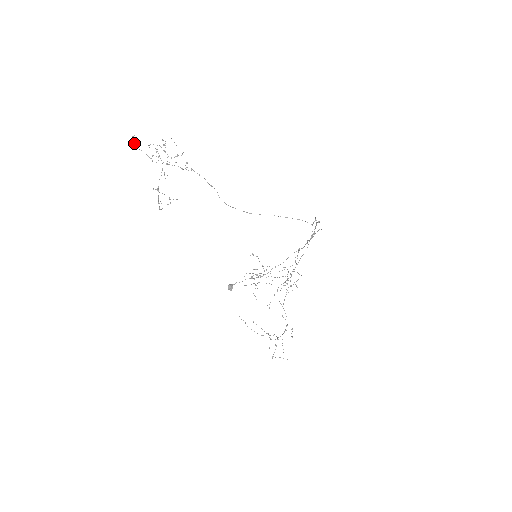
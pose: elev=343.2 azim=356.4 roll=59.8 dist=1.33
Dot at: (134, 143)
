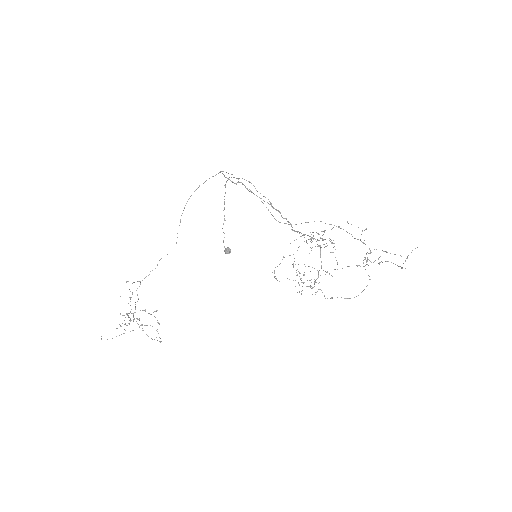
Dot at: occluded
